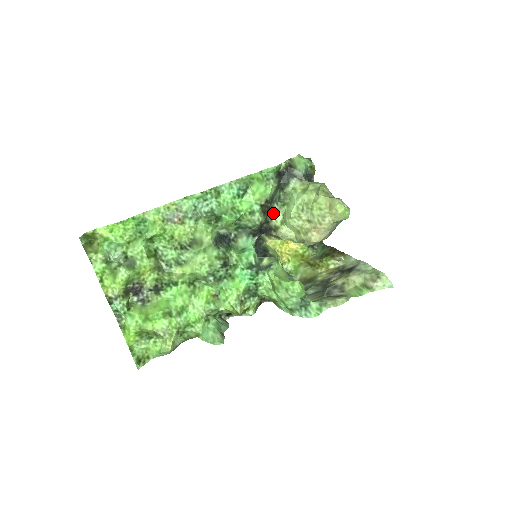
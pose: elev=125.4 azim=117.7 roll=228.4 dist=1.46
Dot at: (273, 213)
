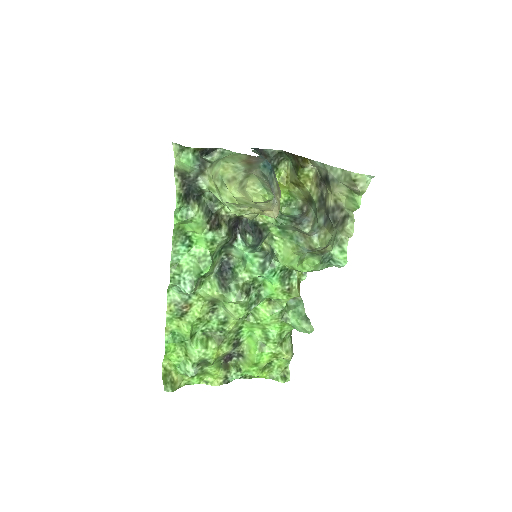
Dot at: (223, 211)
